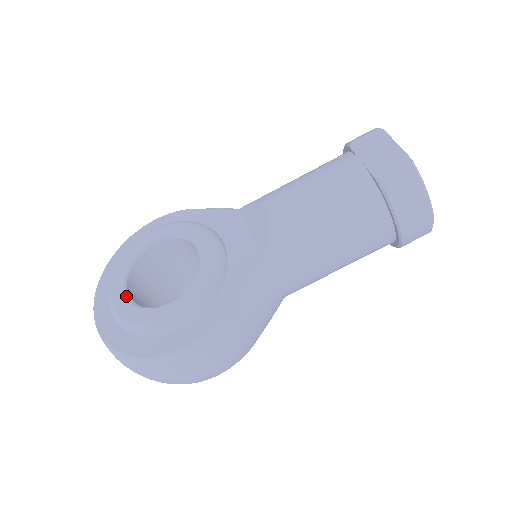
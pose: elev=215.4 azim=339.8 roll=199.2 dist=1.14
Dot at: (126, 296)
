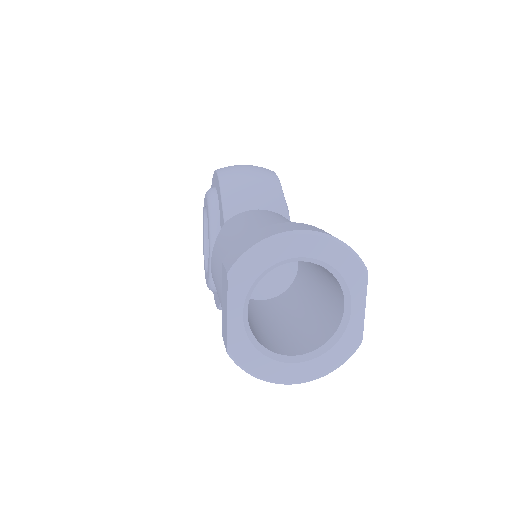
Dot at: (203, 241)
